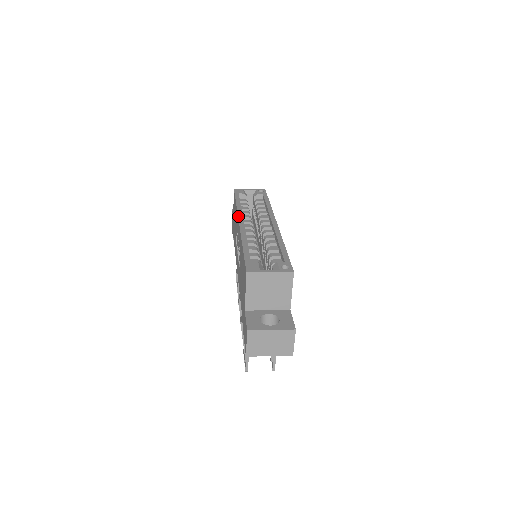
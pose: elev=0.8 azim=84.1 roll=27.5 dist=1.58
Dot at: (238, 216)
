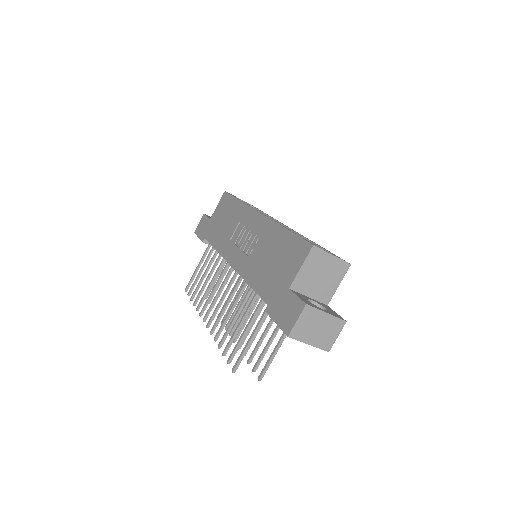
Dot at: occluded
